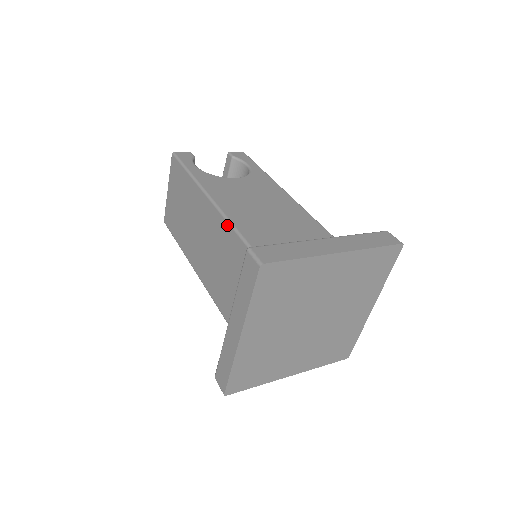
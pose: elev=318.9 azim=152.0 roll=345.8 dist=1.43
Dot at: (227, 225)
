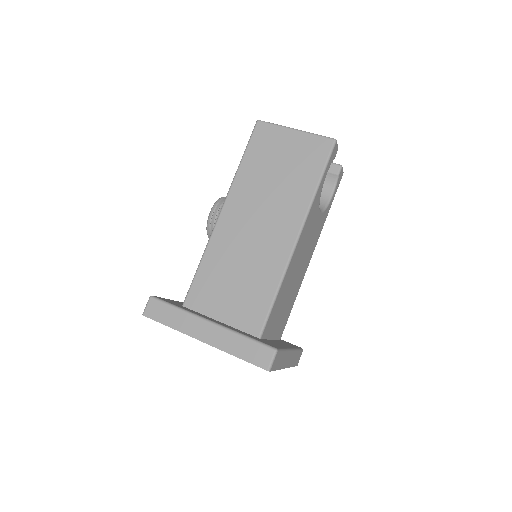
Dot at: (282, 270)
